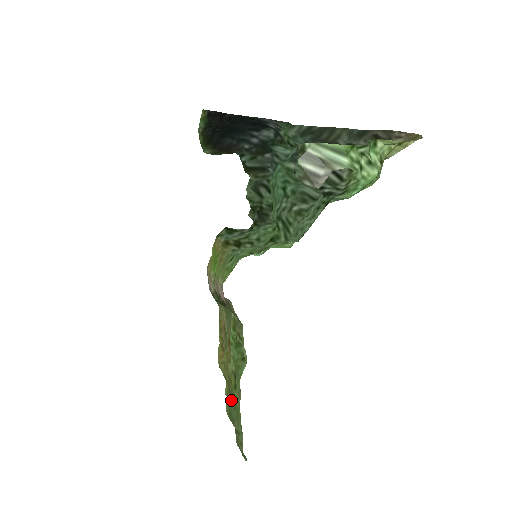
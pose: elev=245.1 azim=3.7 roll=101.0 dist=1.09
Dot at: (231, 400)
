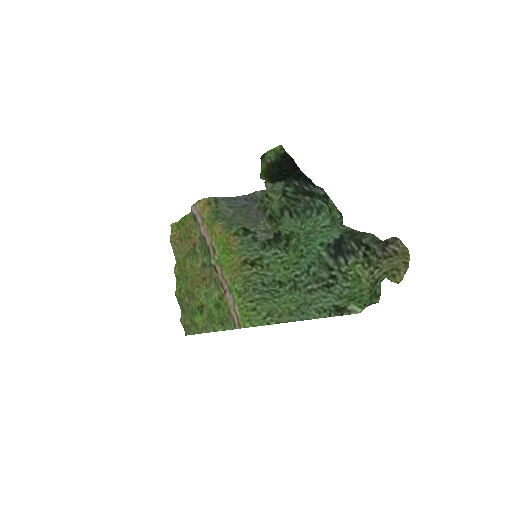
Dot at: (185, 297)
